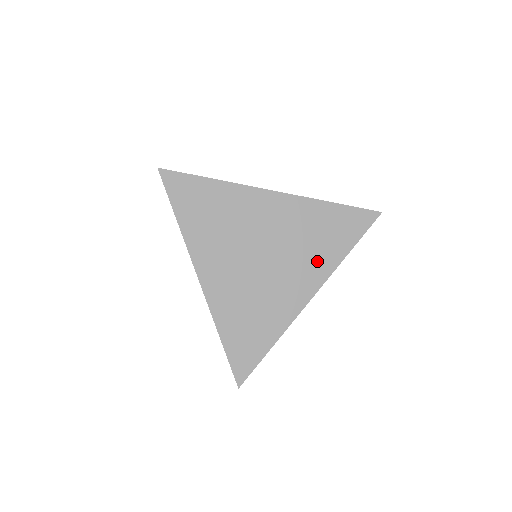
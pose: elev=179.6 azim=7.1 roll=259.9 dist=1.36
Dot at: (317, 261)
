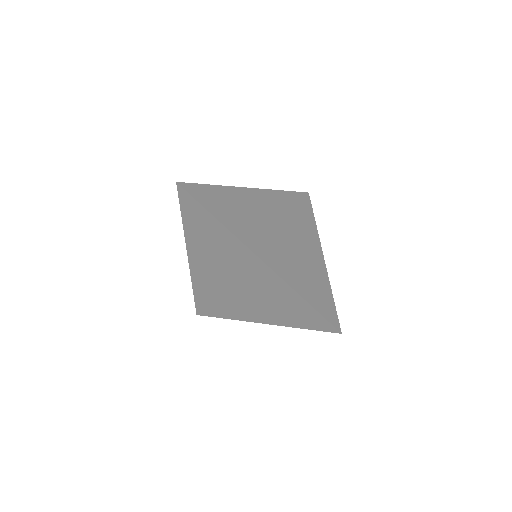
Dot at: (273, 313)
